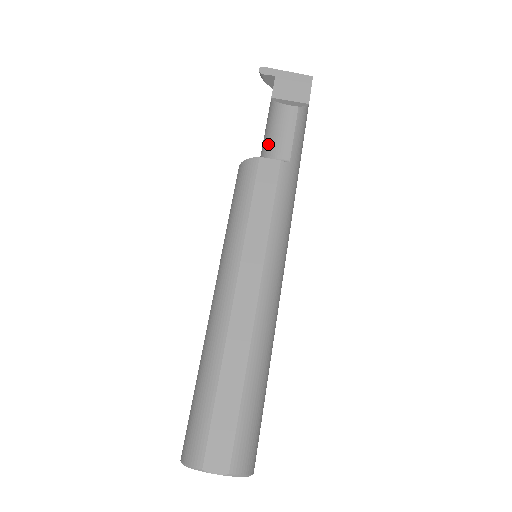
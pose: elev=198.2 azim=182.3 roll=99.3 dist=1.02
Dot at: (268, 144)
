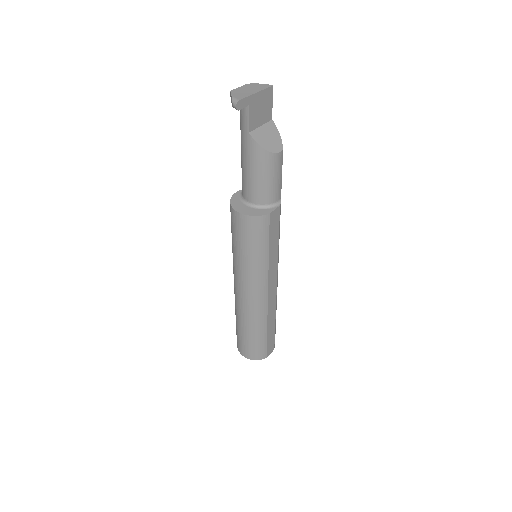
Dot at: (264, 191)
